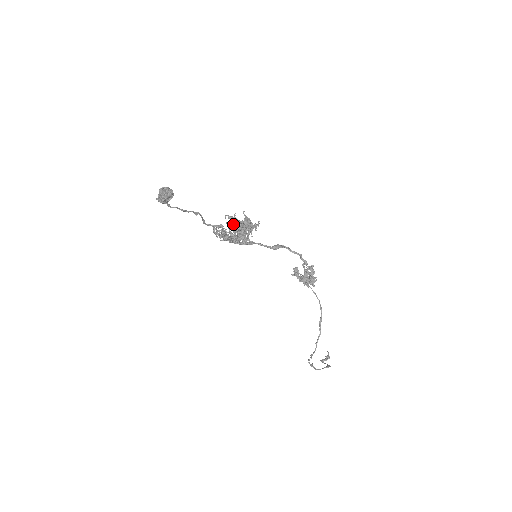
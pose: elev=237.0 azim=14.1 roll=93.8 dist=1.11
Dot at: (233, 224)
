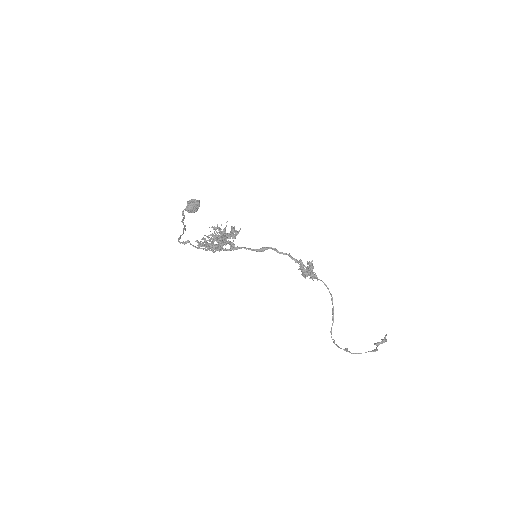
Dot at: occluded
